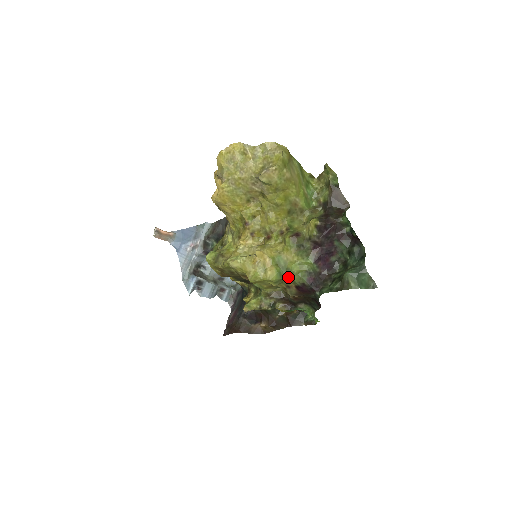
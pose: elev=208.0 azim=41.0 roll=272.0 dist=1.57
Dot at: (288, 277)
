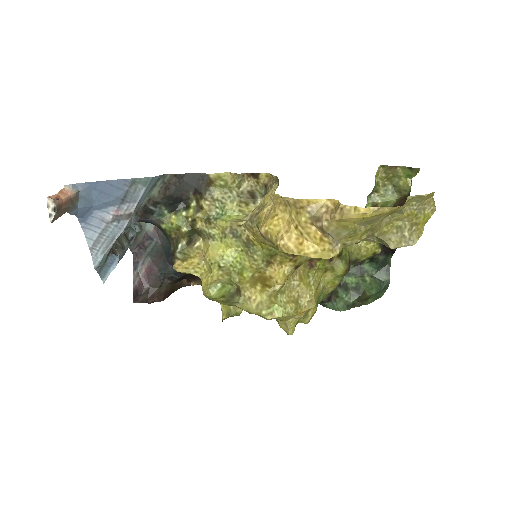
Dot at: occluded
